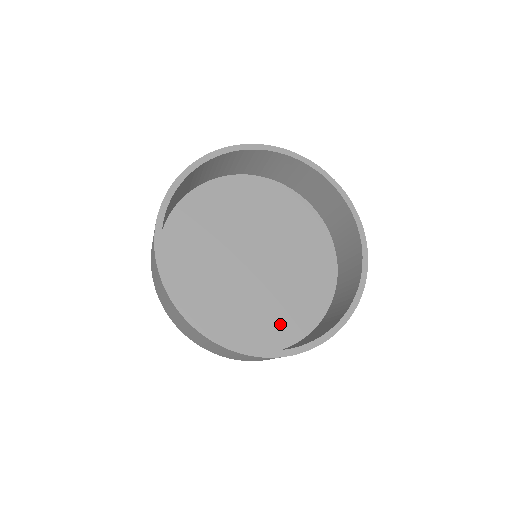
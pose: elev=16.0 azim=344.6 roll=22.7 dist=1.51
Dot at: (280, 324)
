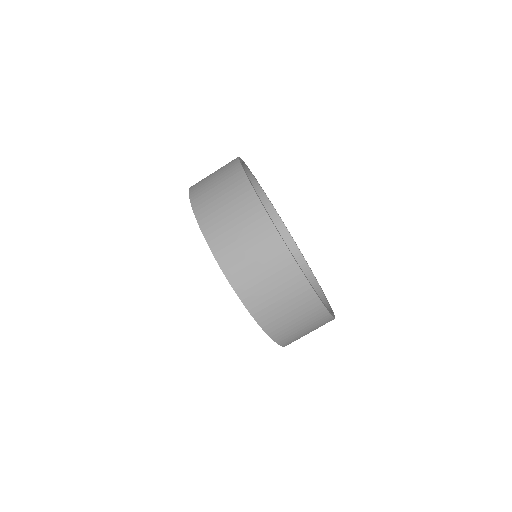
Dot at: occluded
